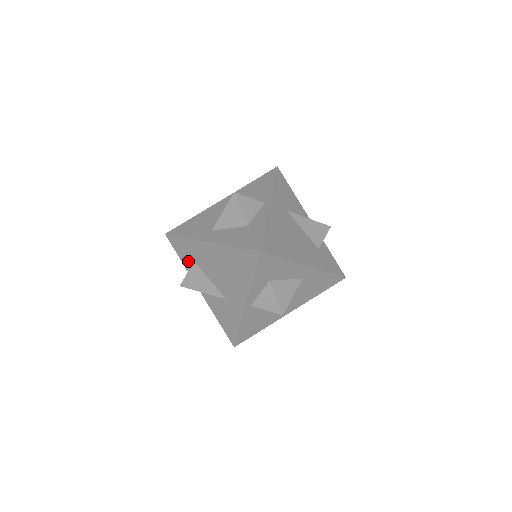
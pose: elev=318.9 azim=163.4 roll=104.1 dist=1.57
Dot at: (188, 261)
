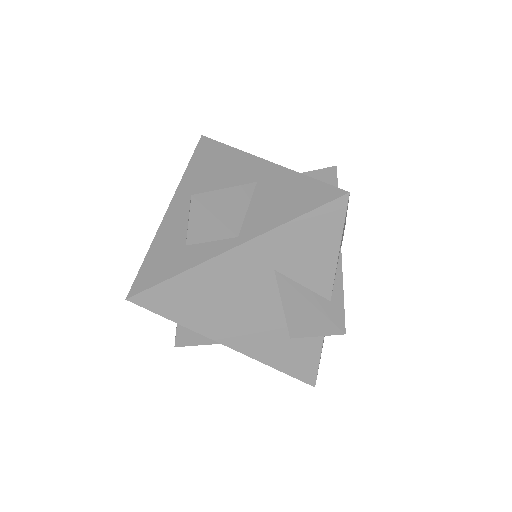
Dot at: occluded
